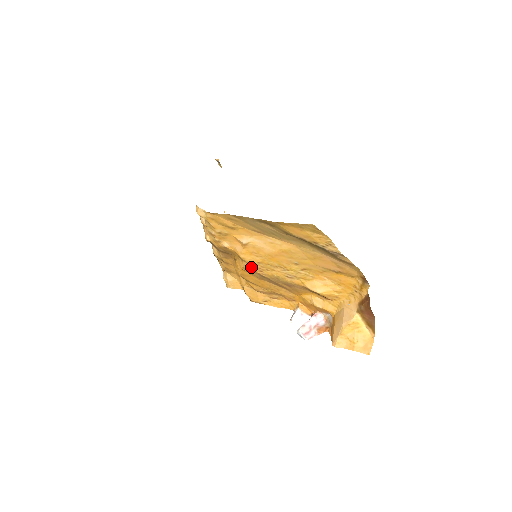
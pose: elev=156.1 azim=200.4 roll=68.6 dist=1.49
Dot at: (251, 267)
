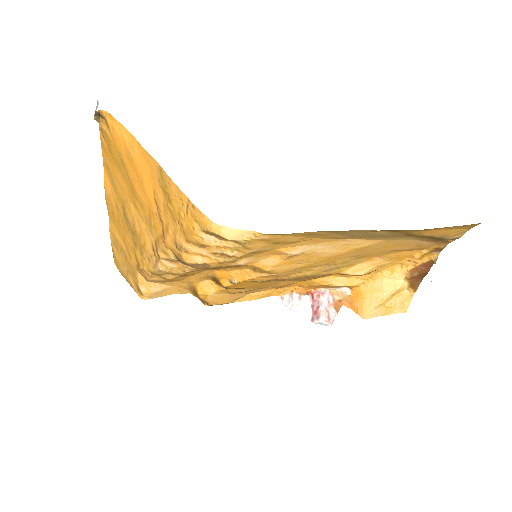
Dot at: (274, 276)
